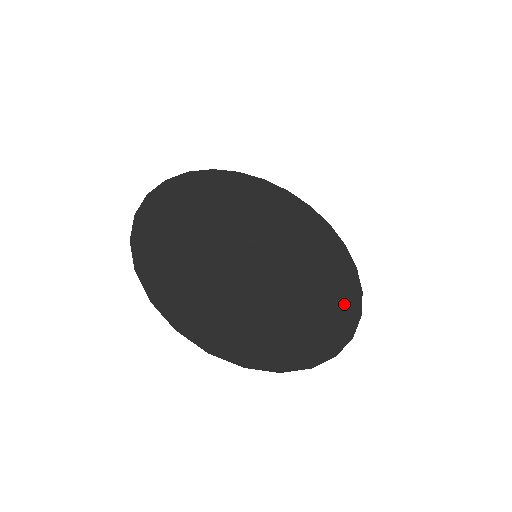
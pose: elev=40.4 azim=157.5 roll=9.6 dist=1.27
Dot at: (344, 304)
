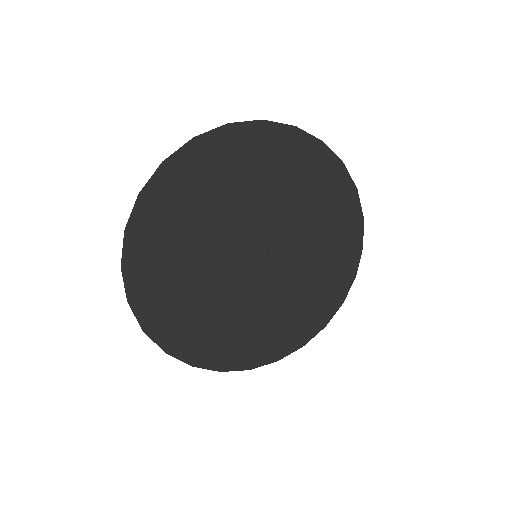
Dot at: (276, 344)
